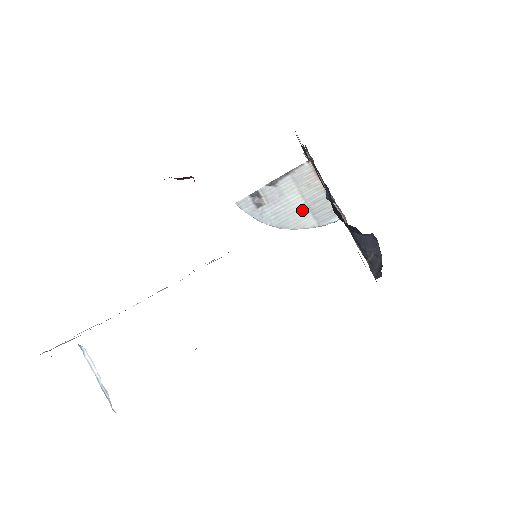
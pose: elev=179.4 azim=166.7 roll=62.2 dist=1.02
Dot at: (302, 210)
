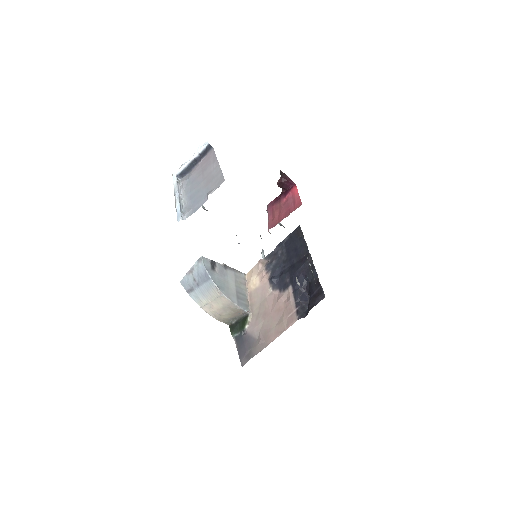
Dot at: (233, 291)
